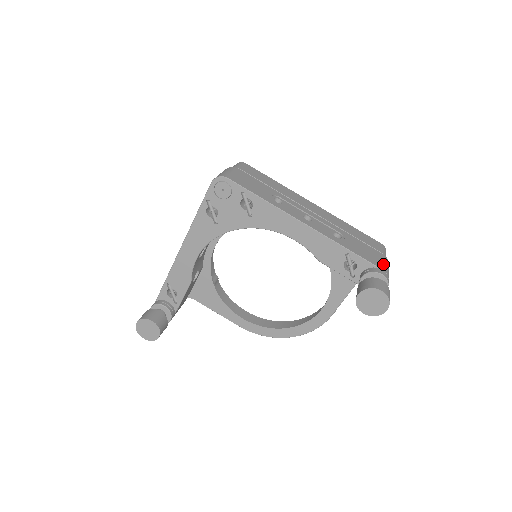
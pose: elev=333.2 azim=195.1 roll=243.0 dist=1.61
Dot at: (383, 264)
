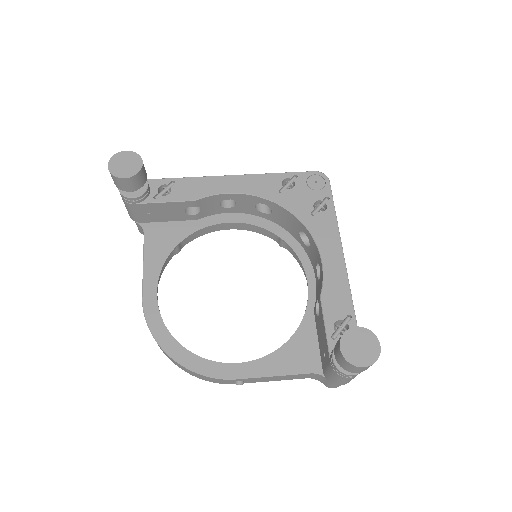
Dot at: occluded
